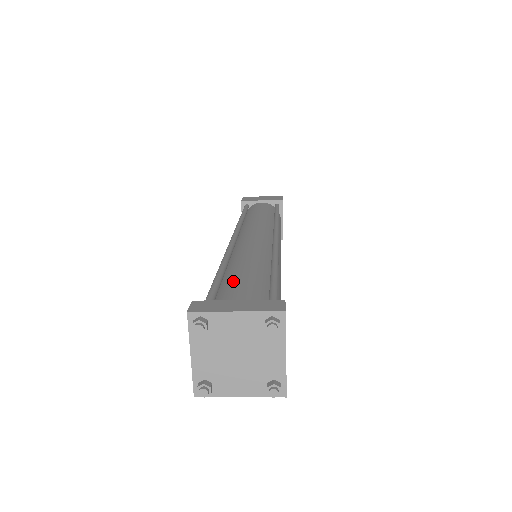
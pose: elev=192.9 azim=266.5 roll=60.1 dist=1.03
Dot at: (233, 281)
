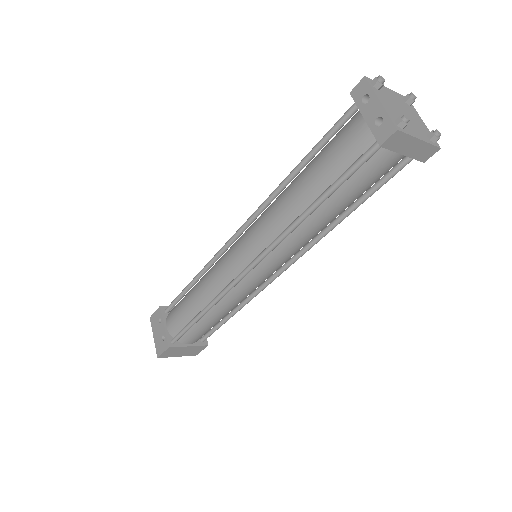
Dot at: occluded
